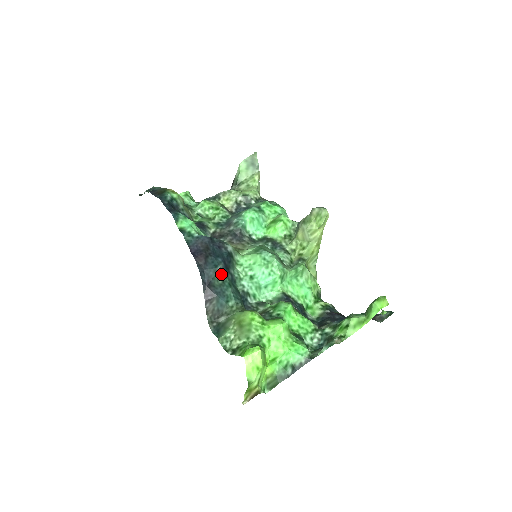
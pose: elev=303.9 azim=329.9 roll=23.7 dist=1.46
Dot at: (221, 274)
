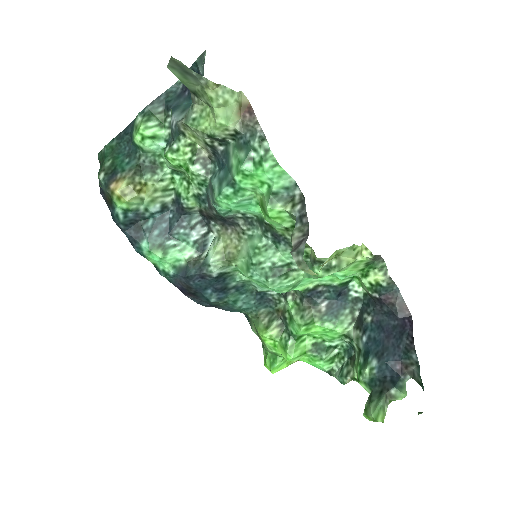
Dot at: (218, 302)
